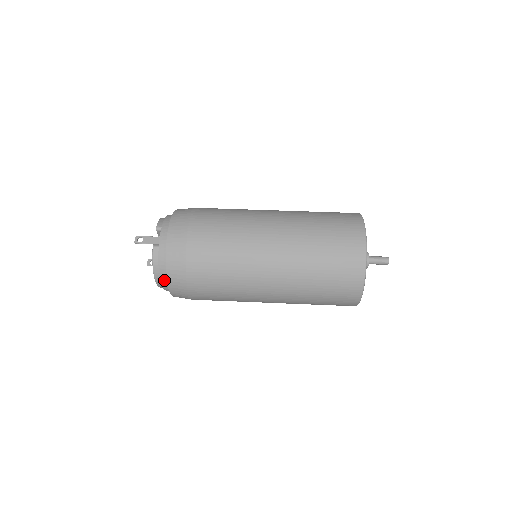
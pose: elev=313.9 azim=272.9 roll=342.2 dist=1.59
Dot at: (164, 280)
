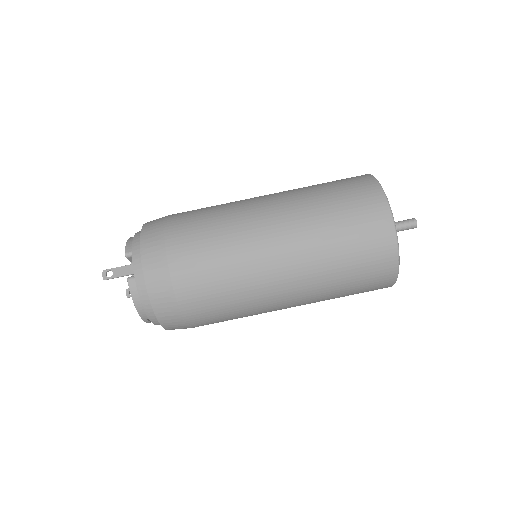
Dot at: (152, 316)
